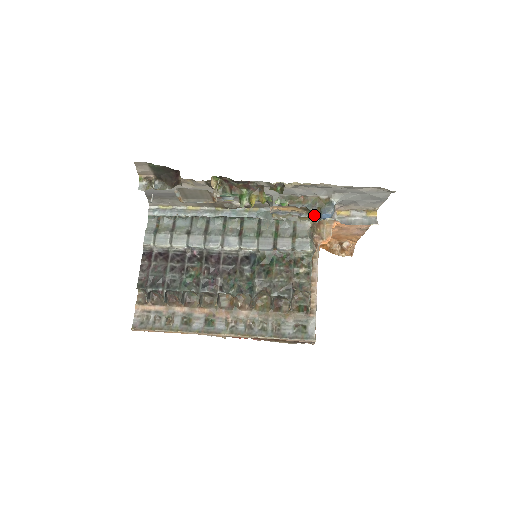
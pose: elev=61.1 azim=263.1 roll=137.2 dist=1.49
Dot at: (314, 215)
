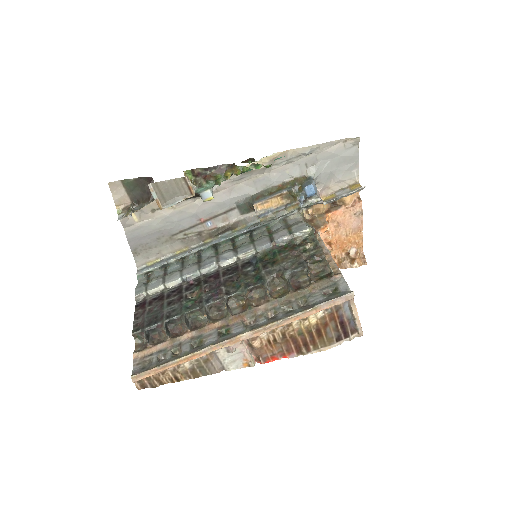
Dot at: (298, 194)
